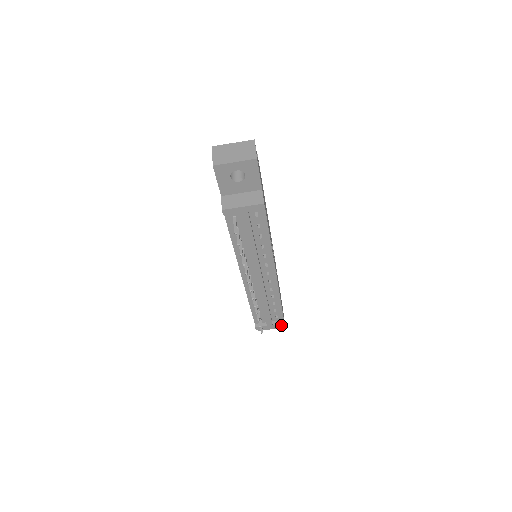
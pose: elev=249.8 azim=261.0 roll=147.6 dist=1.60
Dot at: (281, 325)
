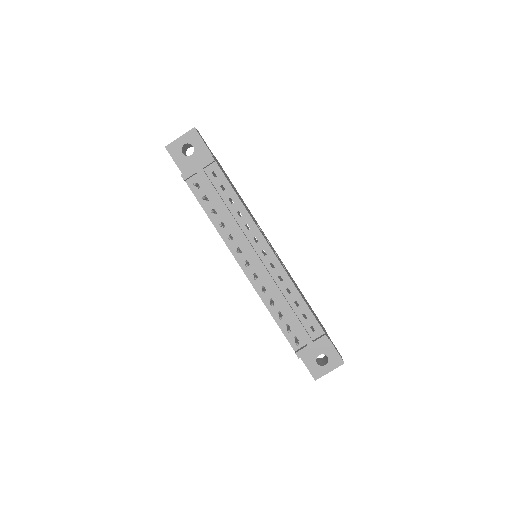
Dot at: (324, 340)
